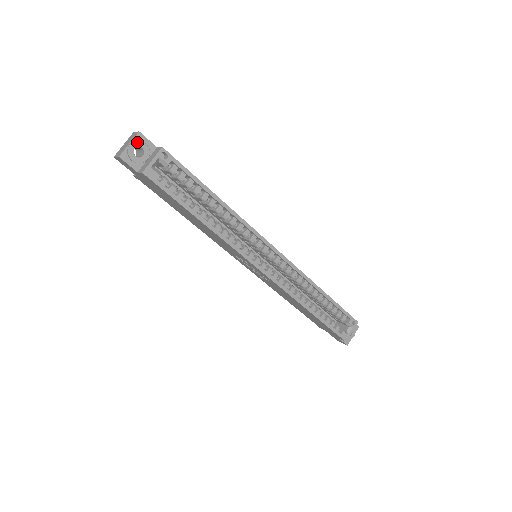
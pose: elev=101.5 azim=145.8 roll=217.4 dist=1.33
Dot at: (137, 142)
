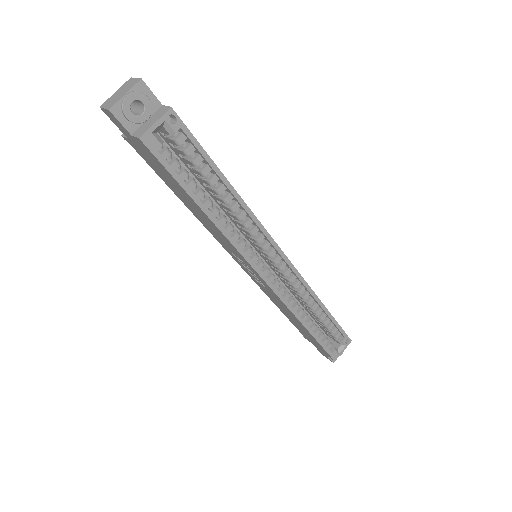
Dot at: (137, 93)
